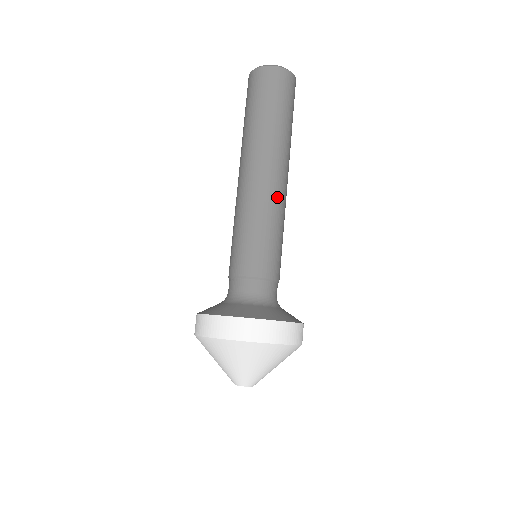
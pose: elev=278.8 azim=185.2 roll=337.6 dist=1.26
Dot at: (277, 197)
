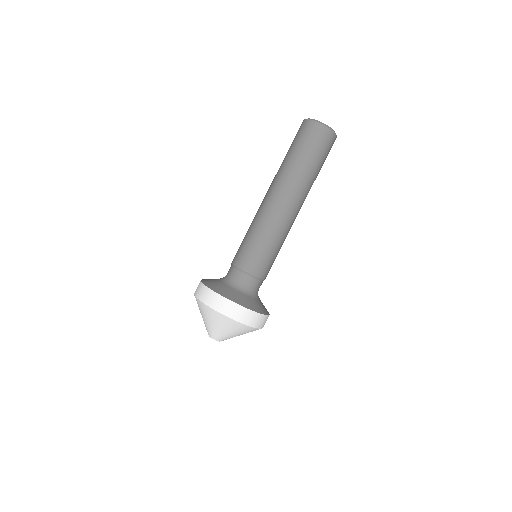
Dot at: (290, 225)
